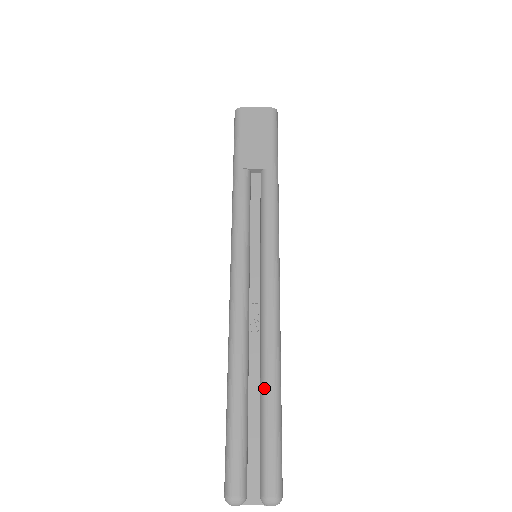
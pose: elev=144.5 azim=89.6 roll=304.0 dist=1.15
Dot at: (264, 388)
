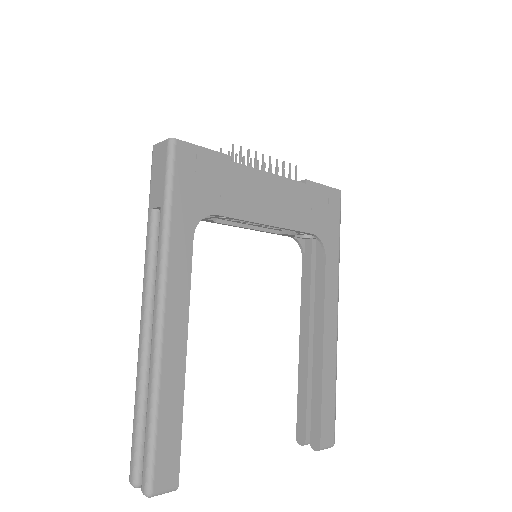
Dot at: (147, 407)
